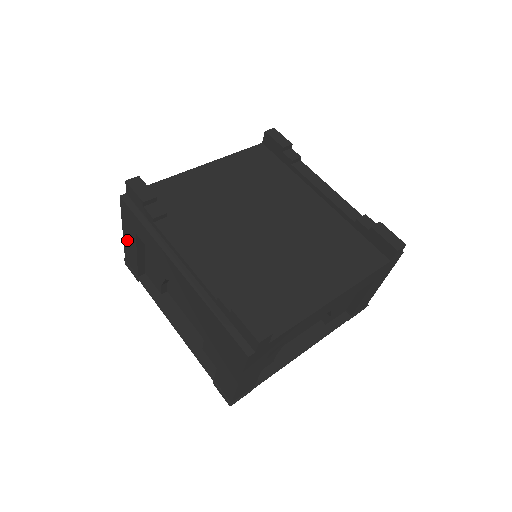
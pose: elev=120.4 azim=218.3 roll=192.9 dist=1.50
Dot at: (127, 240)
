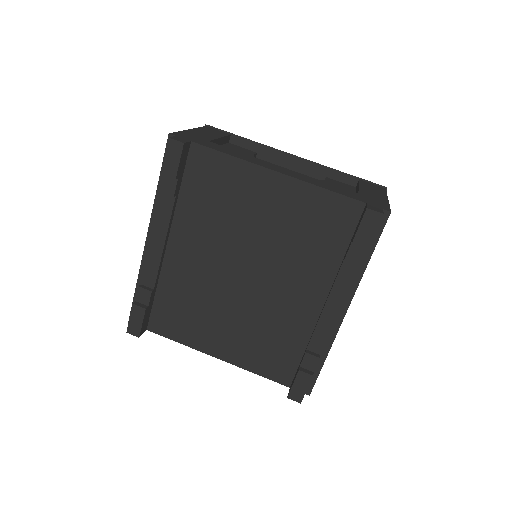
Dot at: occluded
